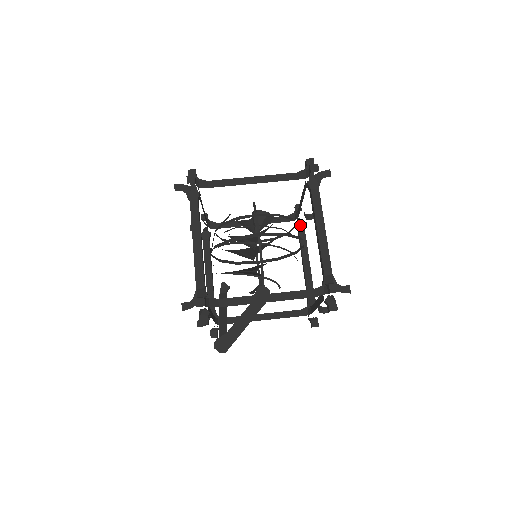
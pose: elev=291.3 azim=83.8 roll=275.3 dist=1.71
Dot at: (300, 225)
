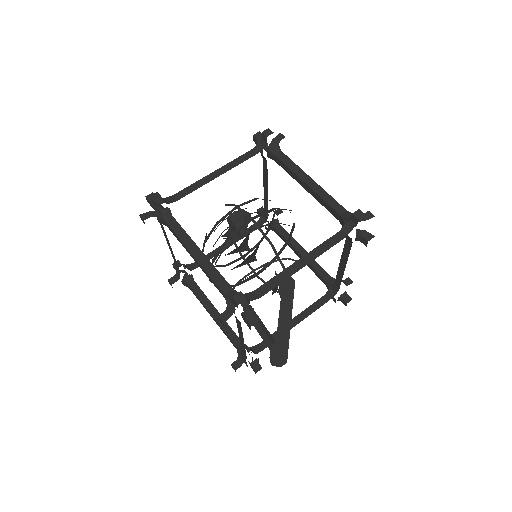
Dot at: occluded
